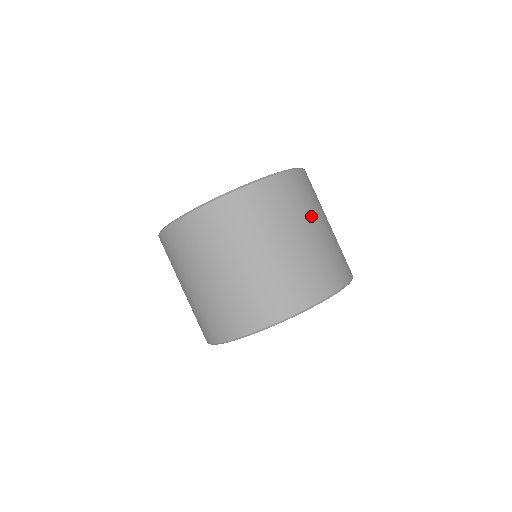
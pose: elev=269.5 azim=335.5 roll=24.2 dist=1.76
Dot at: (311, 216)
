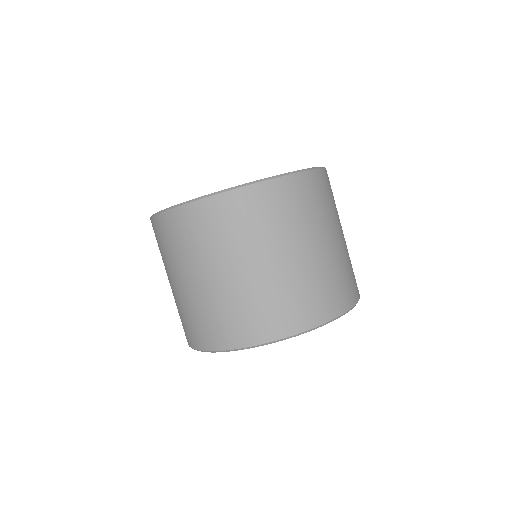
Dot at: (333, 223)
